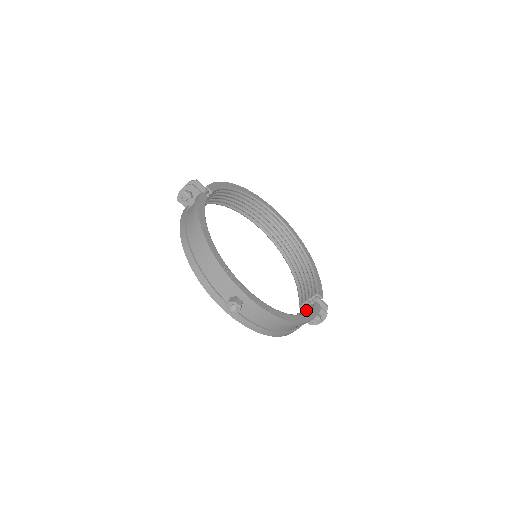
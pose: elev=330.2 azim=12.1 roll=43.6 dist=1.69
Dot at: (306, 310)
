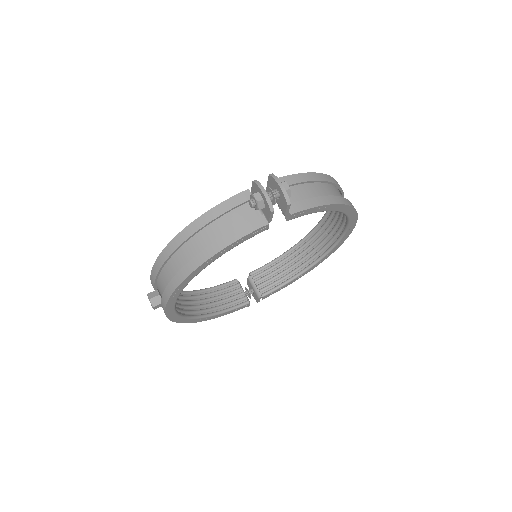
Dot at: (236, 297)
